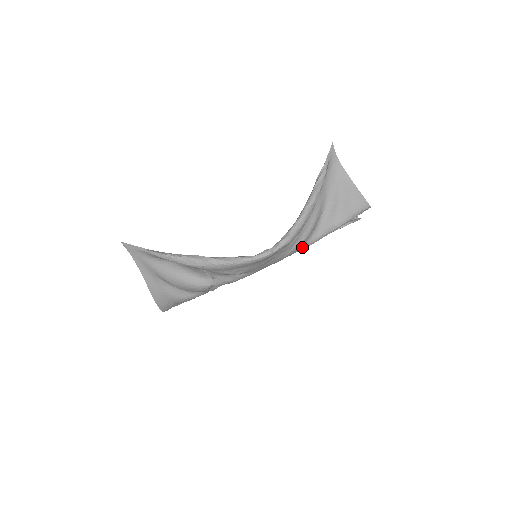
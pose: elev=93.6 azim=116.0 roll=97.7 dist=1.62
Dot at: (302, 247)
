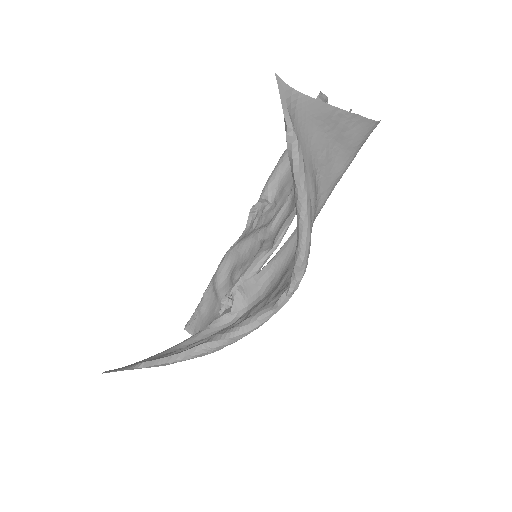
Dot at: occluded
